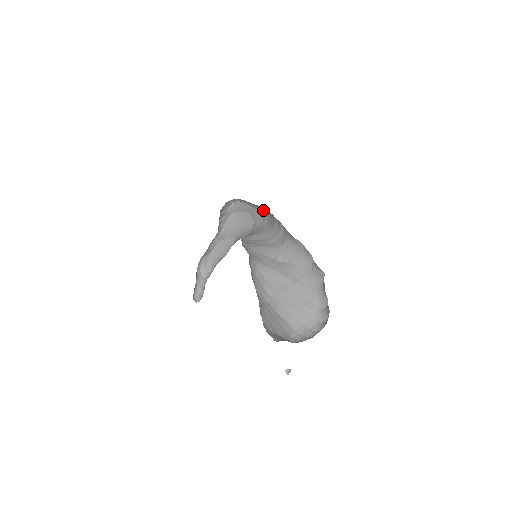
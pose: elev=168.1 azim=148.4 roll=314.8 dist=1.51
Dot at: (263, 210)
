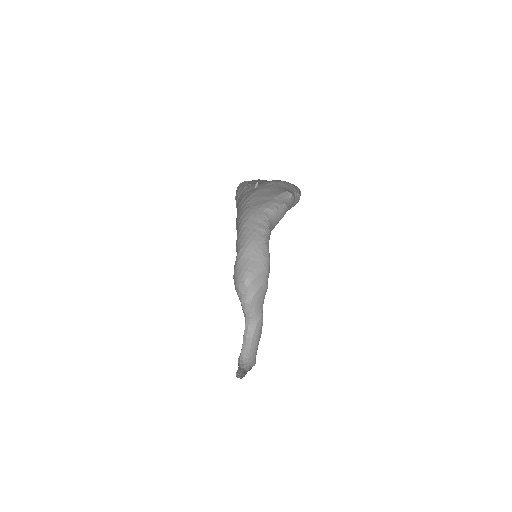
Dot at: (264, 260)
